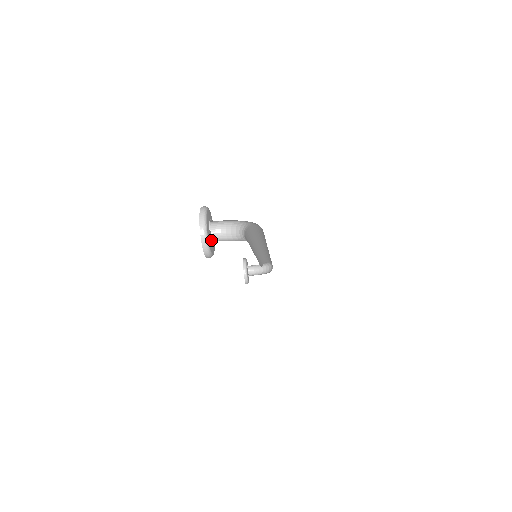
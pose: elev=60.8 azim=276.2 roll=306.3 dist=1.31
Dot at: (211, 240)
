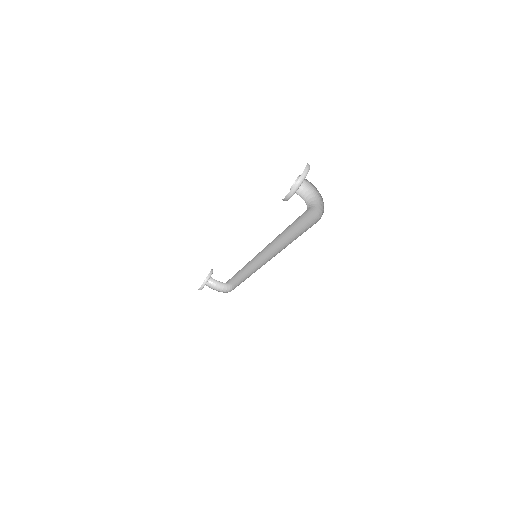
Dot at: occluded
